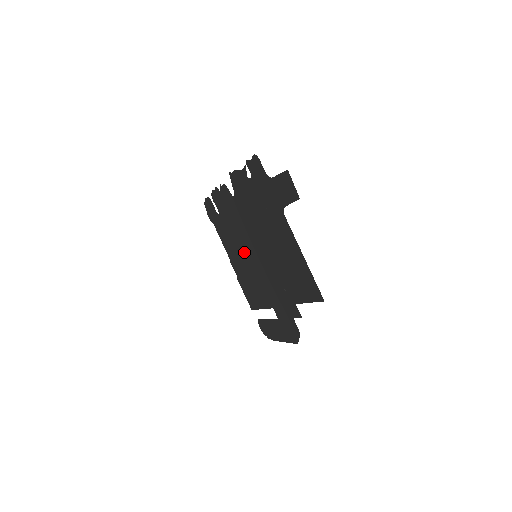
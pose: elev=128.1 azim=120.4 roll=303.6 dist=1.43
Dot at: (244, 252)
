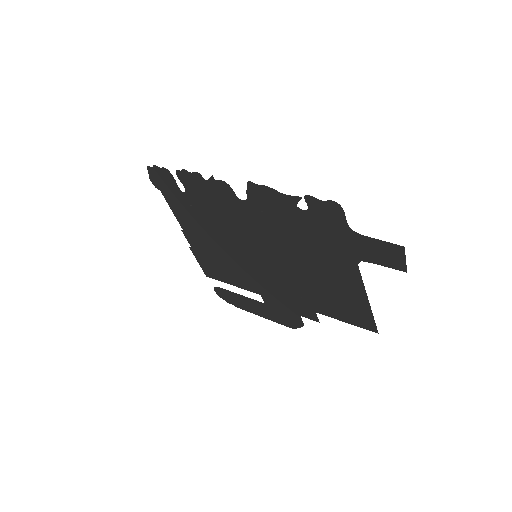
Dot at: (228, 242)
